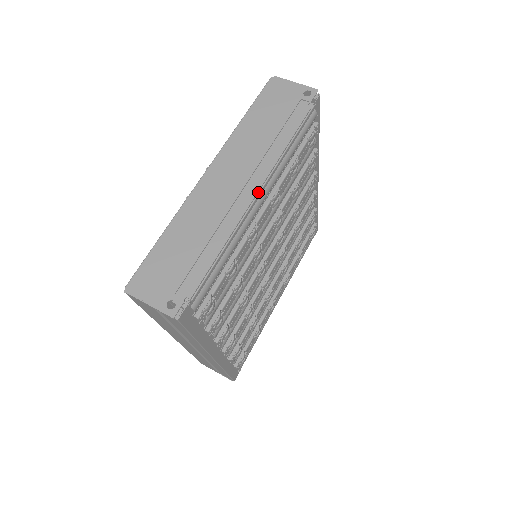
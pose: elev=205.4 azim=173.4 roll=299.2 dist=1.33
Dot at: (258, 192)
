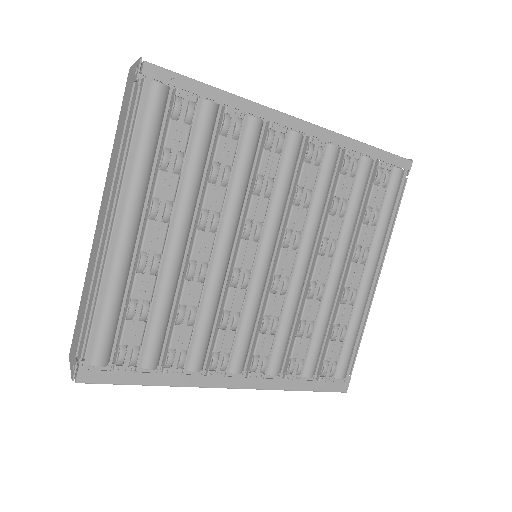
Dot at: (113, 223)
